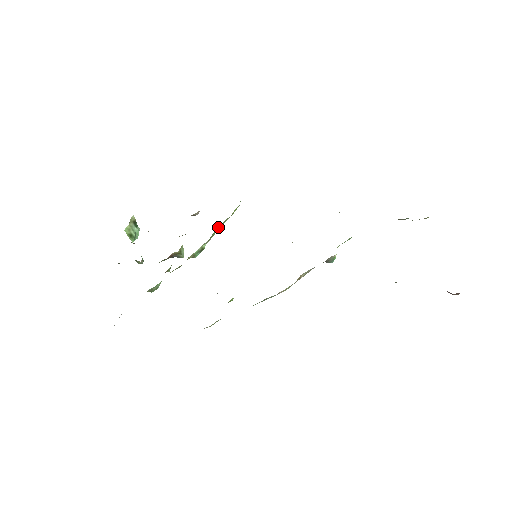
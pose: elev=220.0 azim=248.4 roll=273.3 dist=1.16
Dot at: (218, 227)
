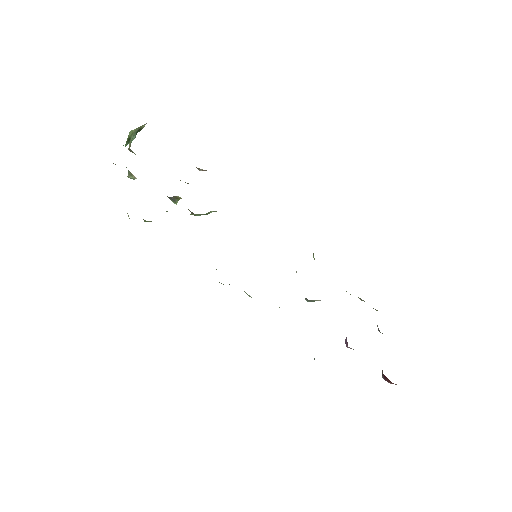
Dot at: occluded
